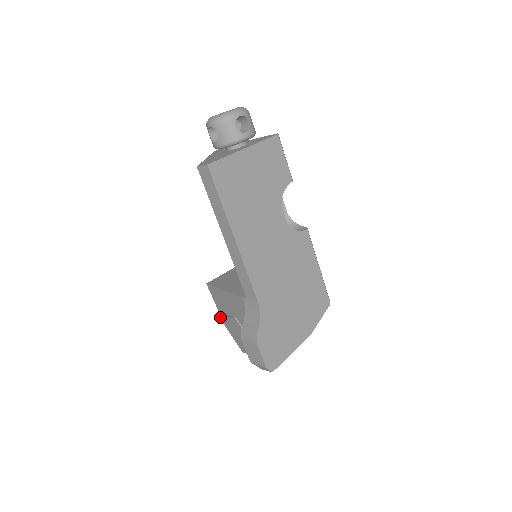
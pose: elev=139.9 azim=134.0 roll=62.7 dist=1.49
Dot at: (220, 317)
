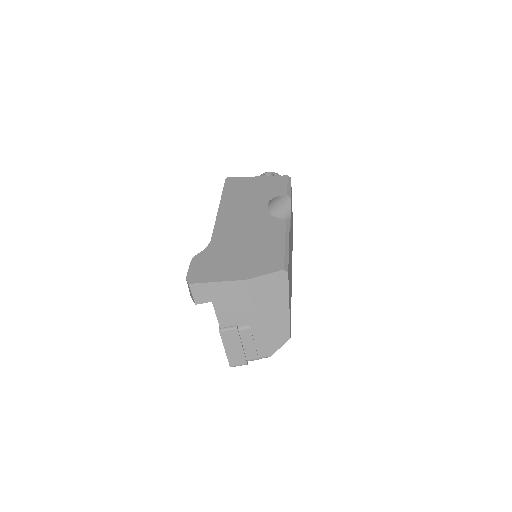
Dot at: occluded
